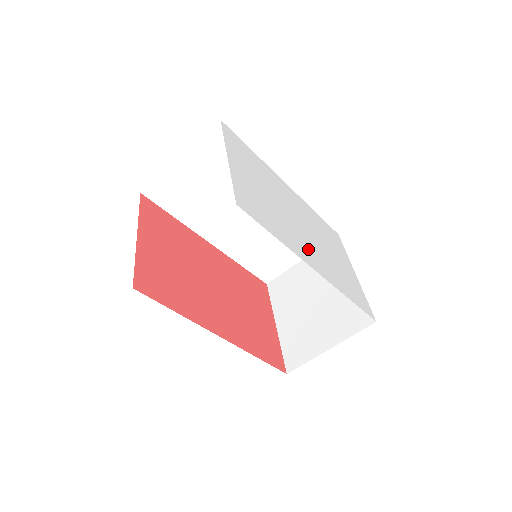
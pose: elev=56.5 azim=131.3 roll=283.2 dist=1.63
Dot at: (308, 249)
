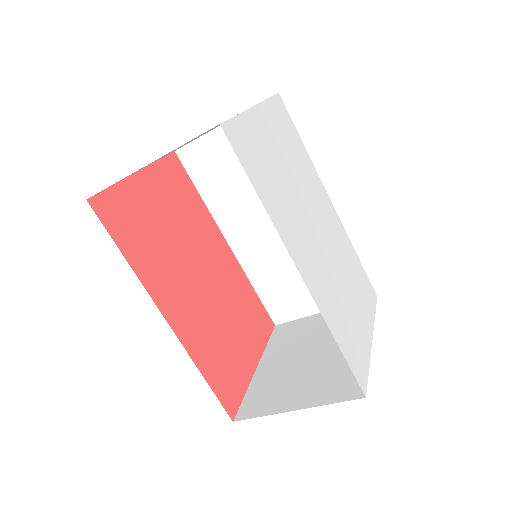
Dot at: (307, 252)
